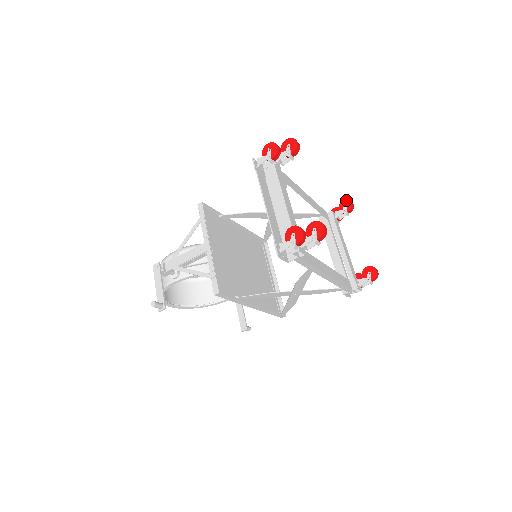
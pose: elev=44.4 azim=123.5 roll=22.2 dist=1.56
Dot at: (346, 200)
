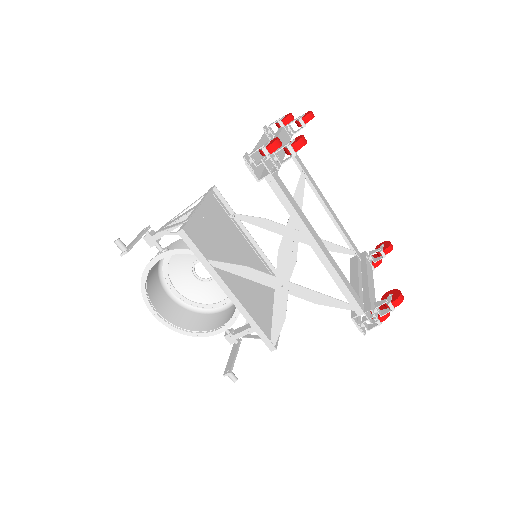
Dot at: (385, 242)
